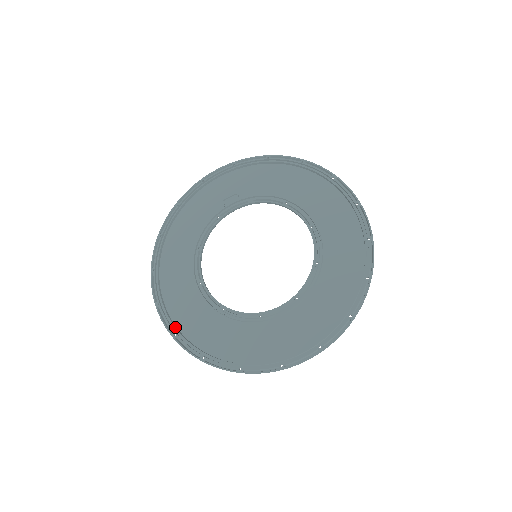
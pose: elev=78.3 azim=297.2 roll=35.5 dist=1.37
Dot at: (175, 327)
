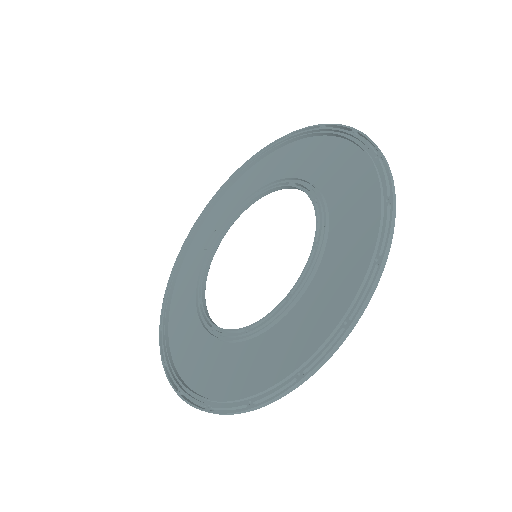
Dot at: (205, 398)
